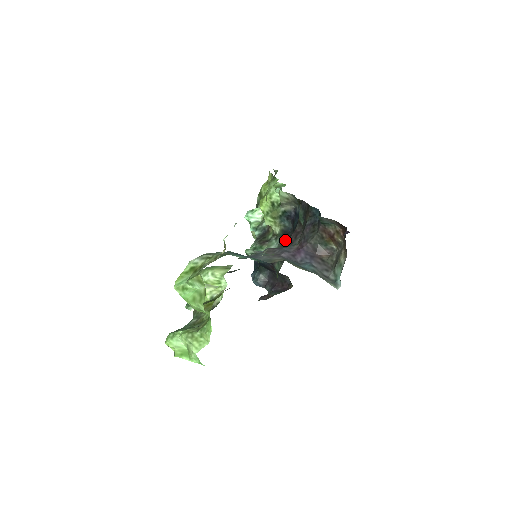
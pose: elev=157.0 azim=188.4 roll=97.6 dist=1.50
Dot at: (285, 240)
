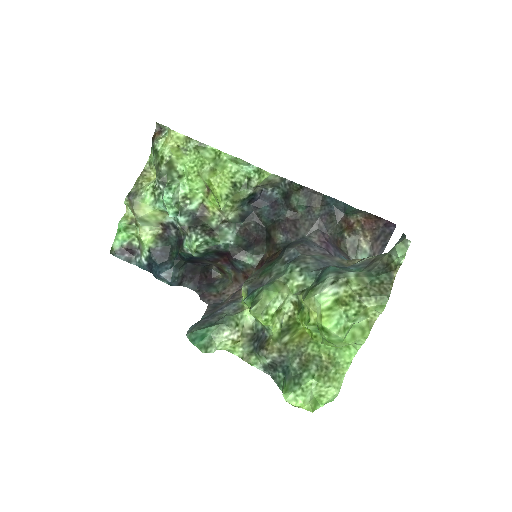
Dot at: (245, 227)
